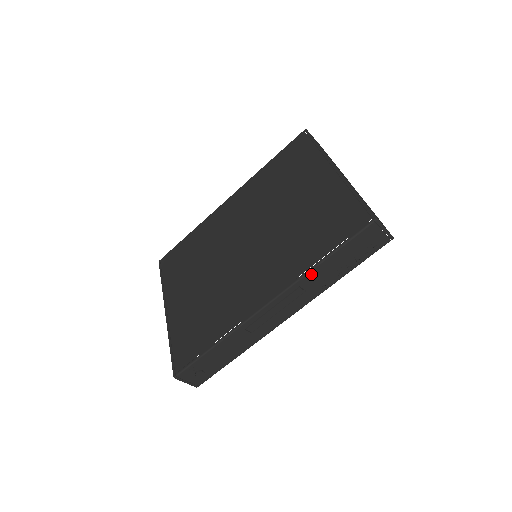
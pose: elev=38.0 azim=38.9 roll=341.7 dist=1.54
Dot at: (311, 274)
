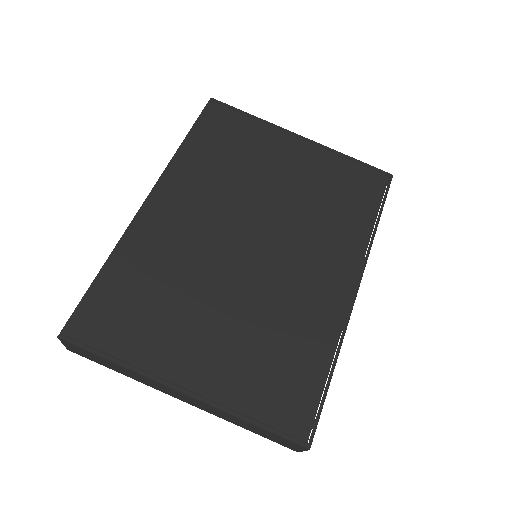
Dot at: (372, 241)
